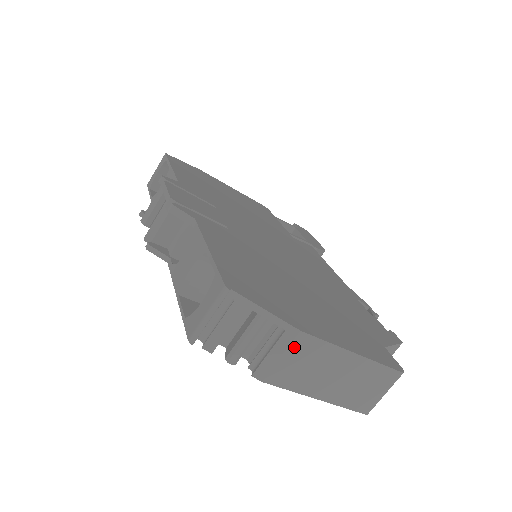
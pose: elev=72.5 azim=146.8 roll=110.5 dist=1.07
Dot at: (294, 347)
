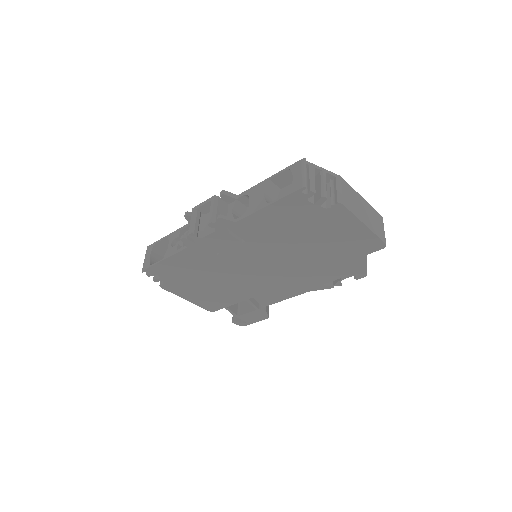
Dot at: (343, 186)
